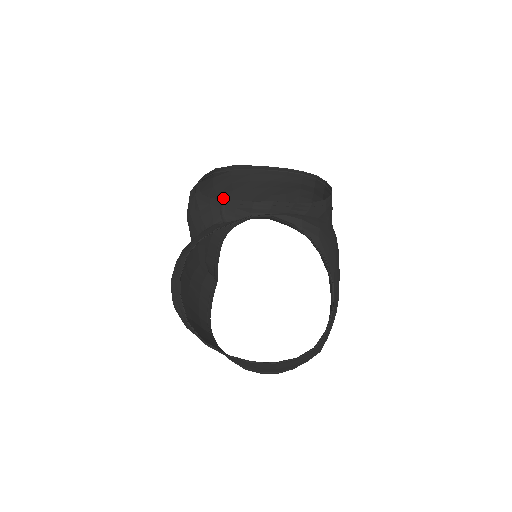
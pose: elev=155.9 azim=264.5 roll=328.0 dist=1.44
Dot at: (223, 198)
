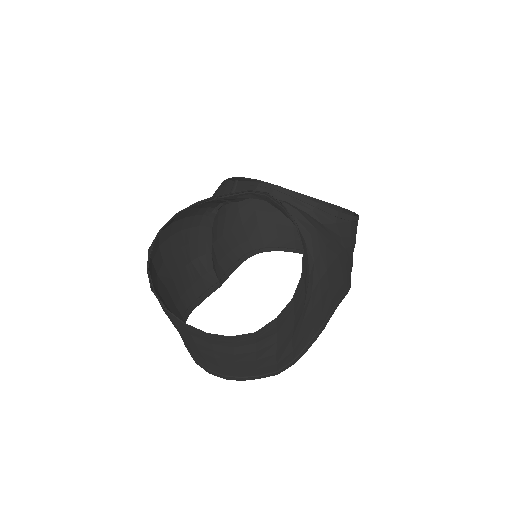
Dot at: (261, 216)
